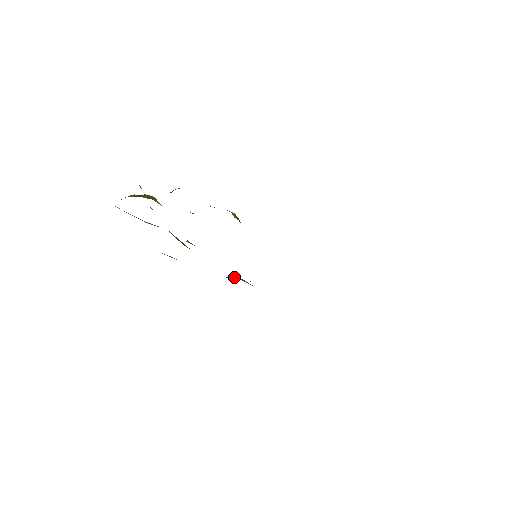
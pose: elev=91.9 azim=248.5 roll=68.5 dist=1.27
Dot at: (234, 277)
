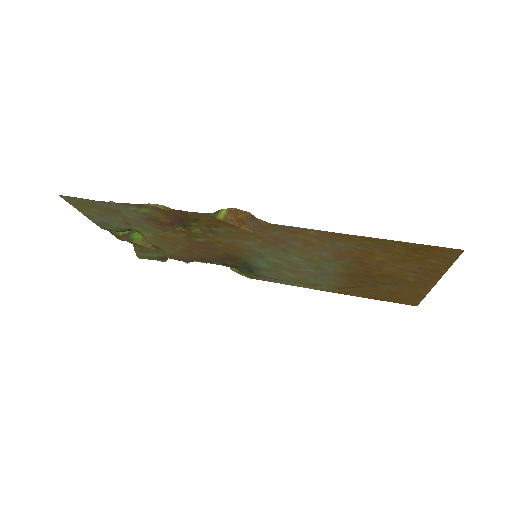
Dot at: (227, 209)
